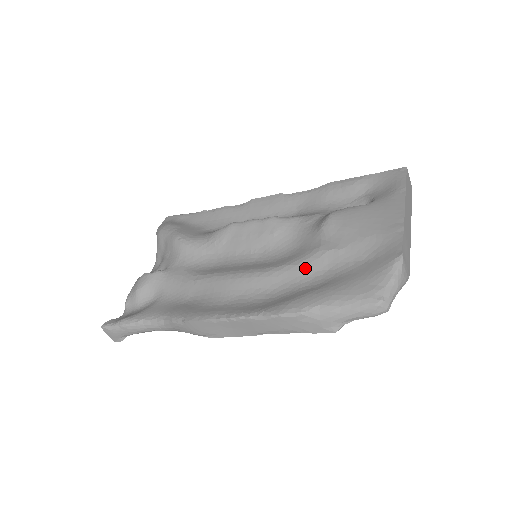
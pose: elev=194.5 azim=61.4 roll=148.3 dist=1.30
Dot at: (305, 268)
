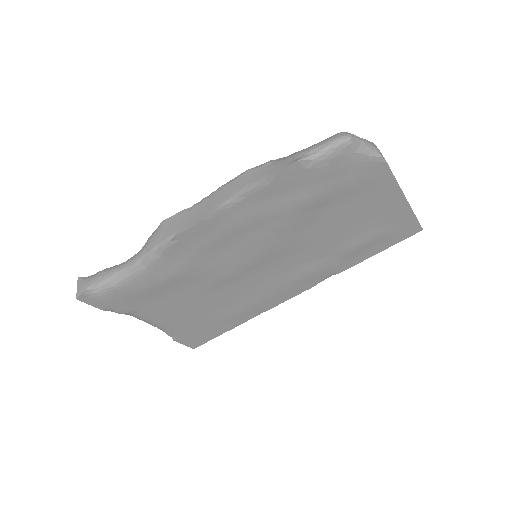
Dot at: occluded
